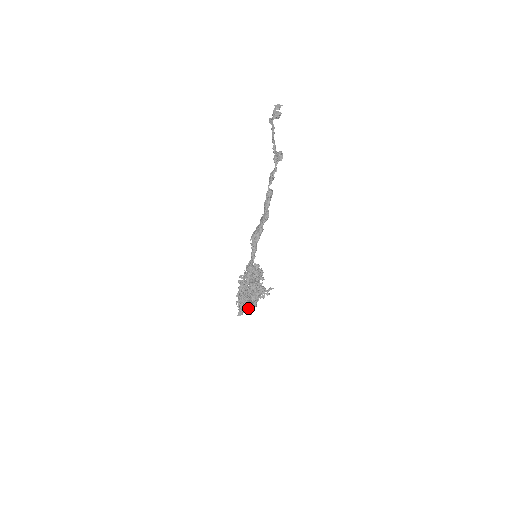
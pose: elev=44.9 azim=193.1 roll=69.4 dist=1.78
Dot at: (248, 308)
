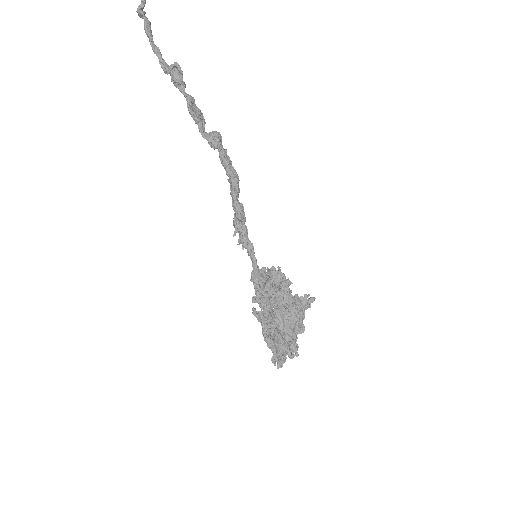
Dot at: (287, 348)
